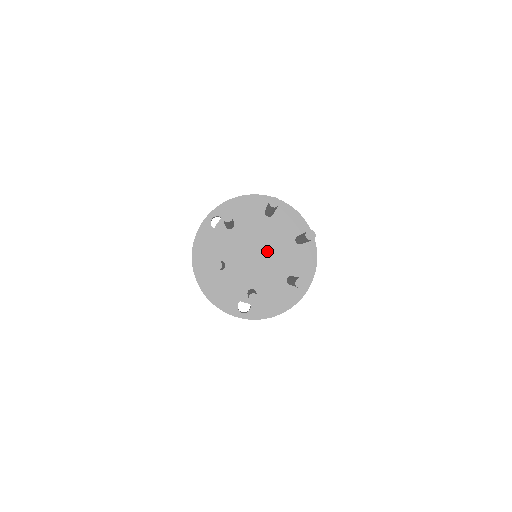
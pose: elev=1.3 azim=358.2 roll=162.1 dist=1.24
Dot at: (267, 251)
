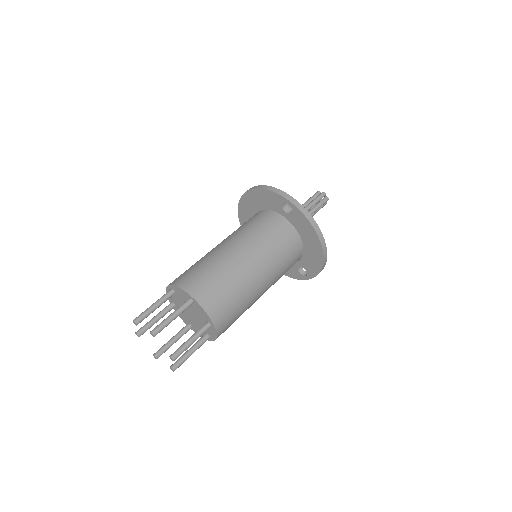
Dot at: (194, 317)
